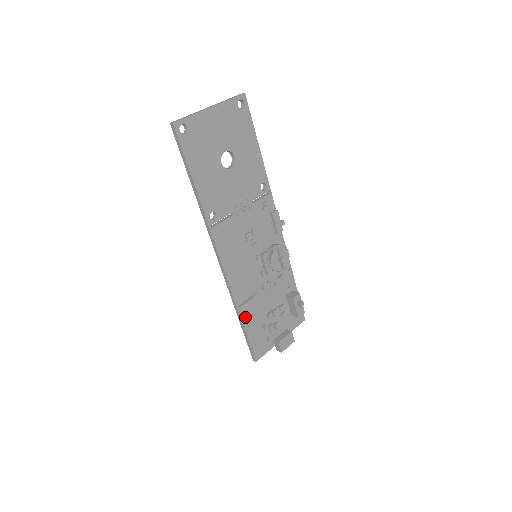
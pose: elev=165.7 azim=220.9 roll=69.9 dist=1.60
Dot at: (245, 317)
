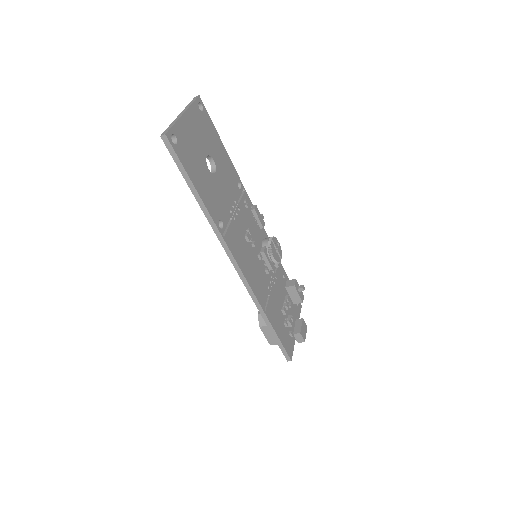
Dot at: (271, 319)
